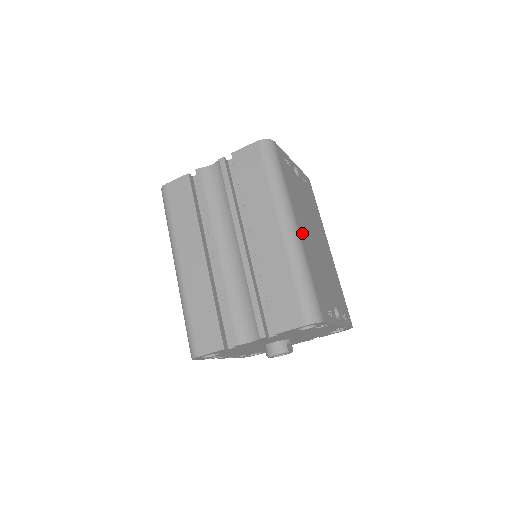
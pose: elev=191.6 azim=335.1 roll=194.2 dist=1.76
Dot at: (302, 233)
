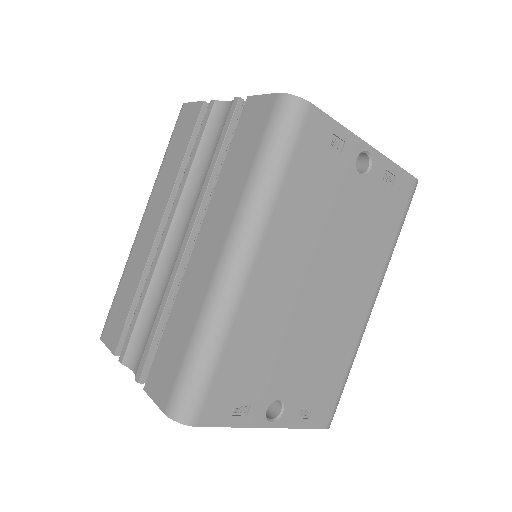
Dot at: (262, 278)
